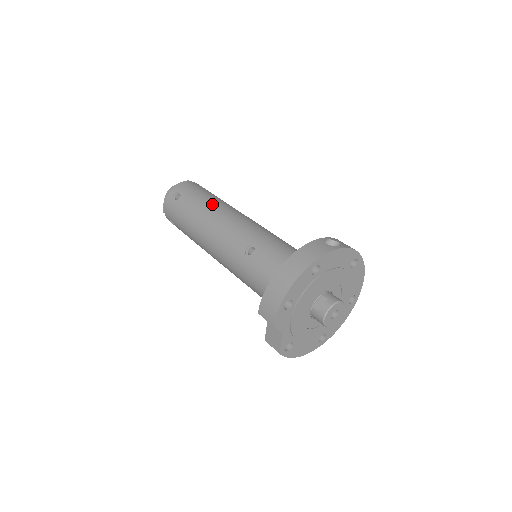
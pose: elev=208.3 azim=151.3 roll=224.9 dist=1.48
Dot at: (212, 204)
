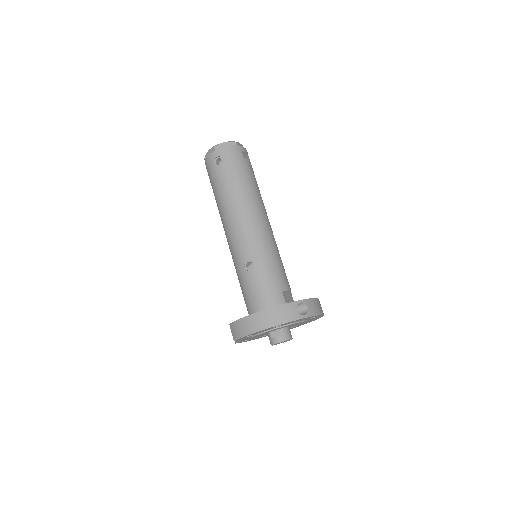
Dot at: (242, 193)
